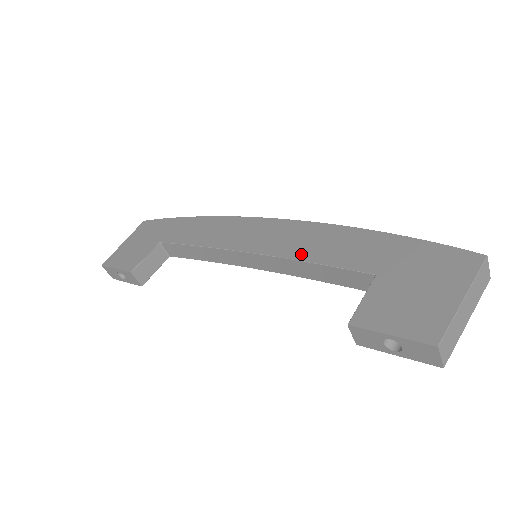
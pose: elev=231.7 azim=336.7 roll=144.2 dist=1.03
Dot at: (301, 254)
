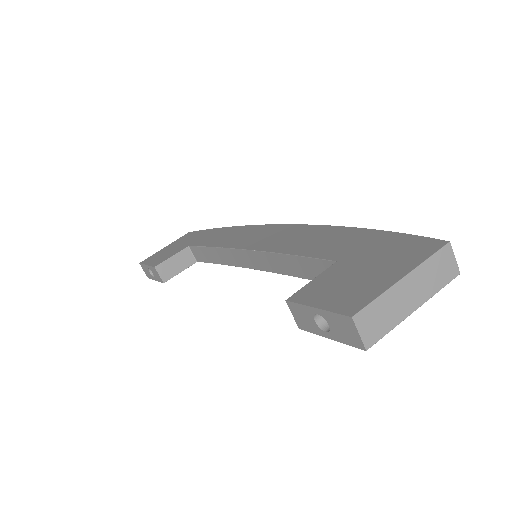
Dot at: (286, 248)
